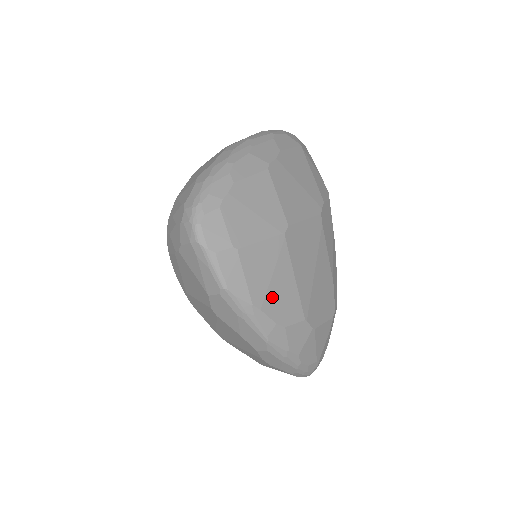
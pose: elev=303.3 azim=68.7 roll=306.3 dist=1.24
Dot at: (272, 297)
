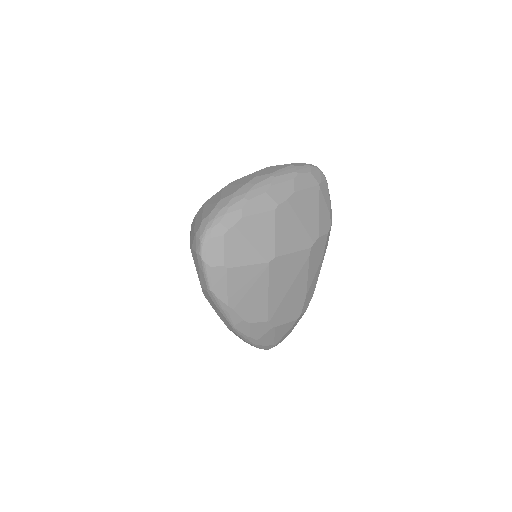
Dot at: (245, 303)
